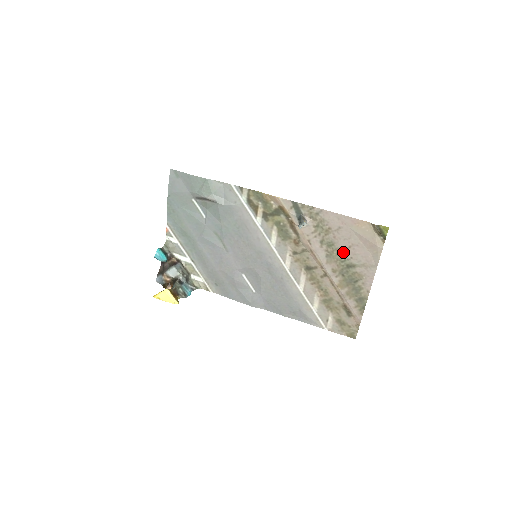
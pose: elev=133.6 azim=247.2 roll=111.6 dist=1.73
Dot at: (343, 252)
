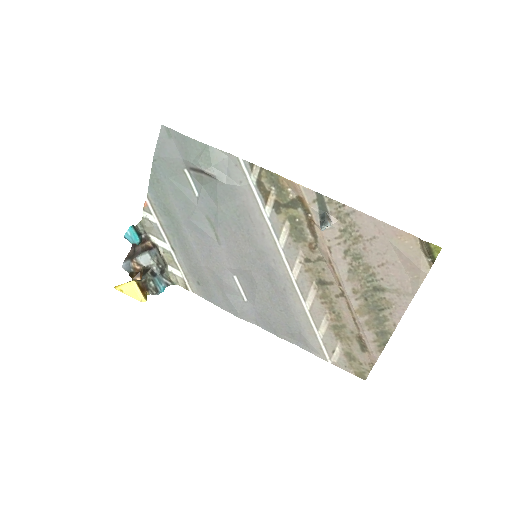
Dot at: (372, 270)
